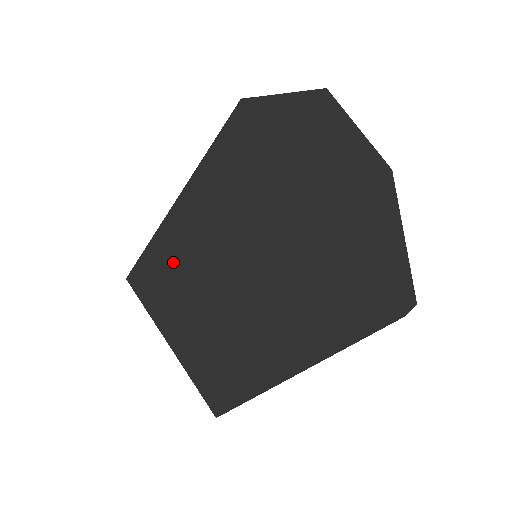
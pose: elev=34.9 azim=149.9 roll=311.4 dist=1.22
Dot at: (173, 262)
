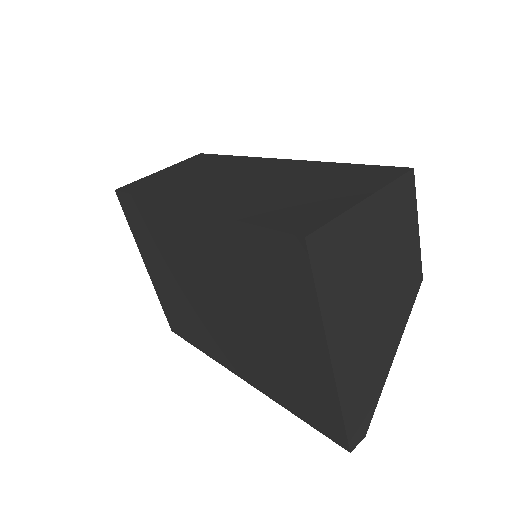
Dot at: (170, 236)
